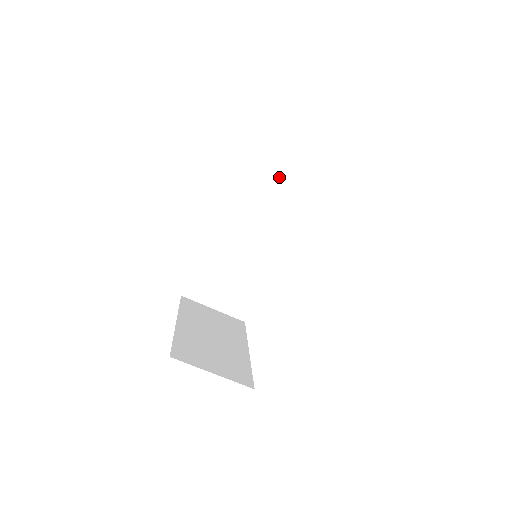
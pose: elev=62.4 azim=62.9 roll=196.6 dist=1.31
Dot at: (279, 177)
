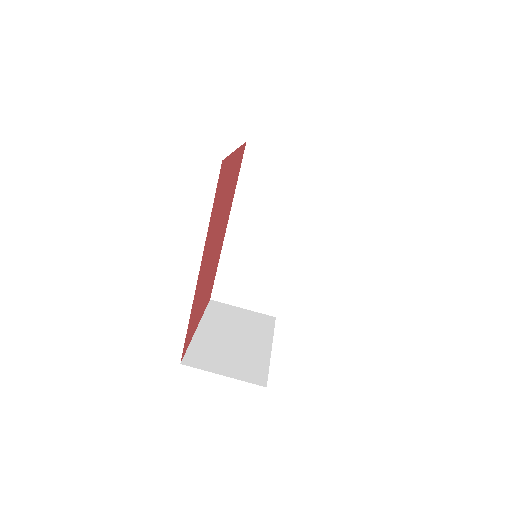
Dot at: (277, 171)
